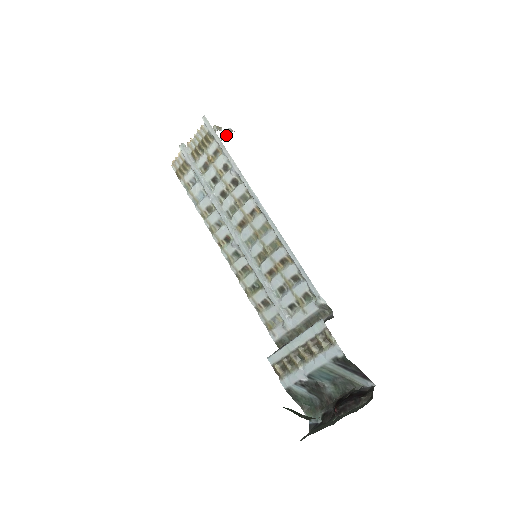
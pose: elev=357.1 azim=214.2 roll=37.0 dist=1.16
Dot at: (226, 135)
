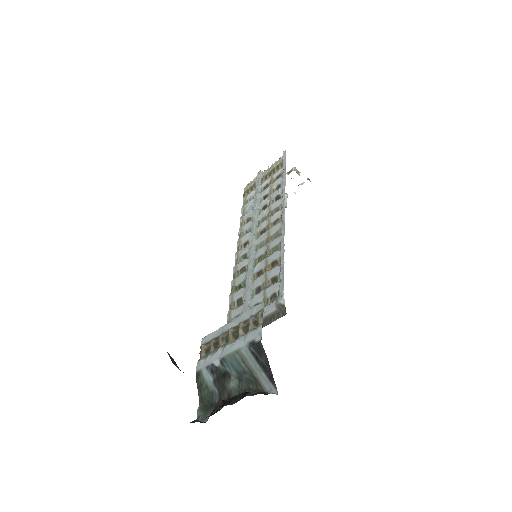
Dot at: occluded
